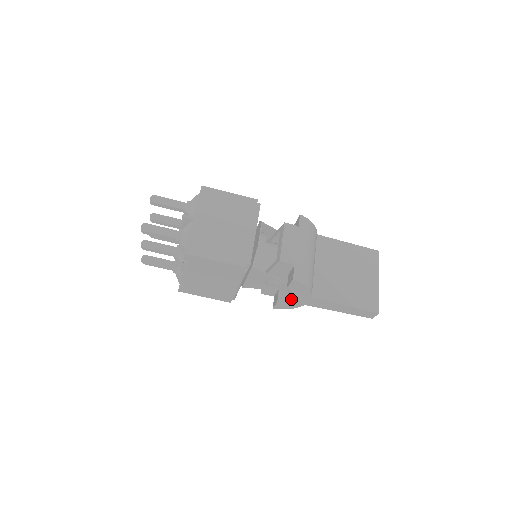
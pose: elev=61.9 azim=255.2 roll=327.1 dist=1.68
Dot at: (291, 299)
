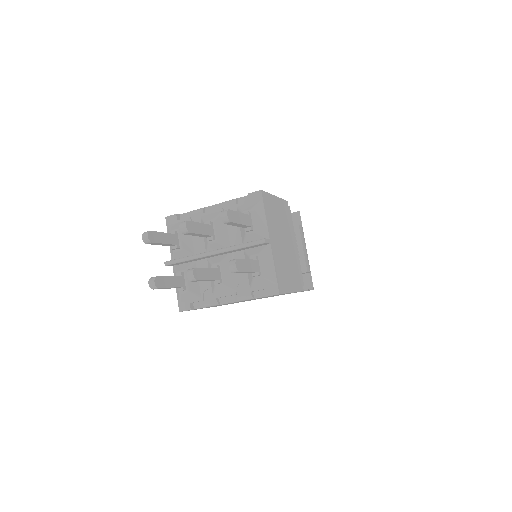
Dot at: occluded
